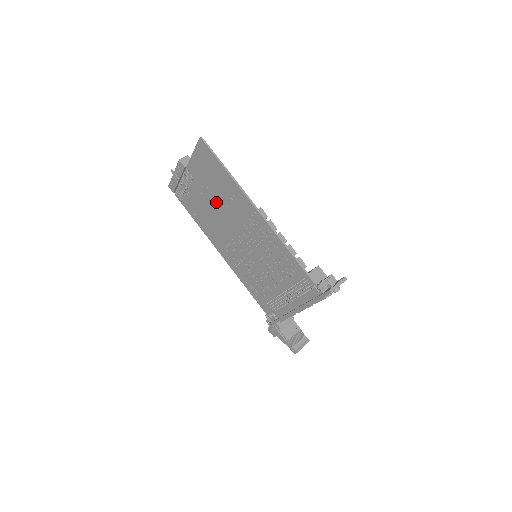
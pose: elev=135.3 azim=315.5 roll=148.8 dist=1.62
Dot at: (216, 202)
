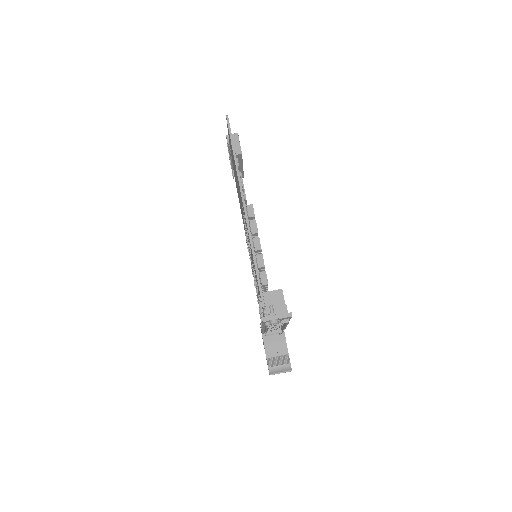
Dot at: occluded
